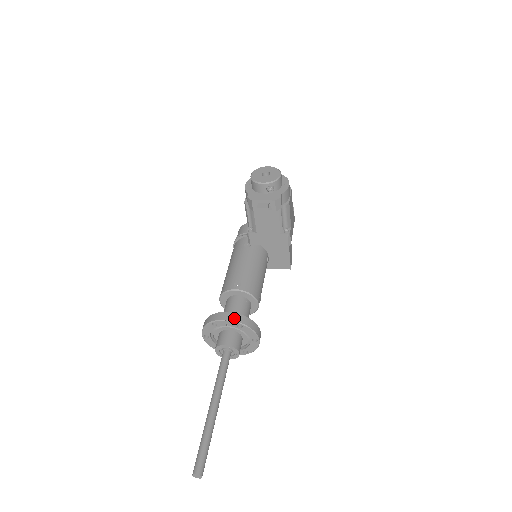
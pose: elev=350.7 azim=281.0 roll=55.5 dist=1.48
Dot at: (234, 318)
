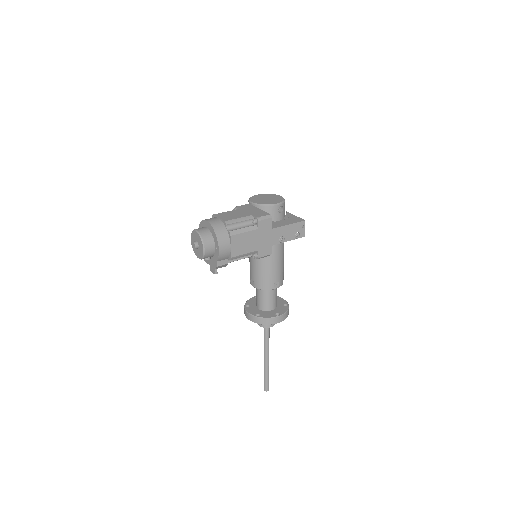
Dot at: (251, 319)
